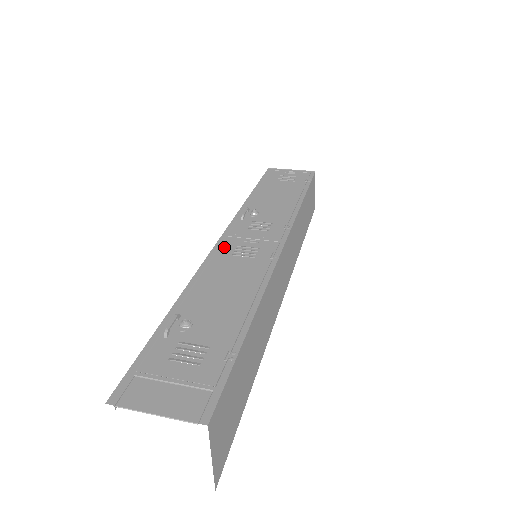
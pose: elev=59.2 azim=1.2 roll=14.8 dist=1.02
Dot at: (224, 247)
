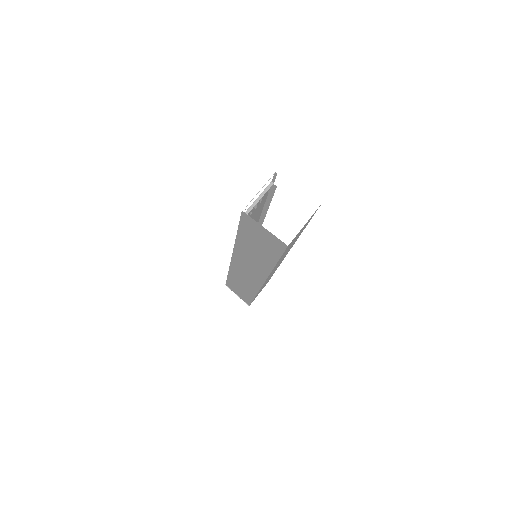
Dot at: occluded
